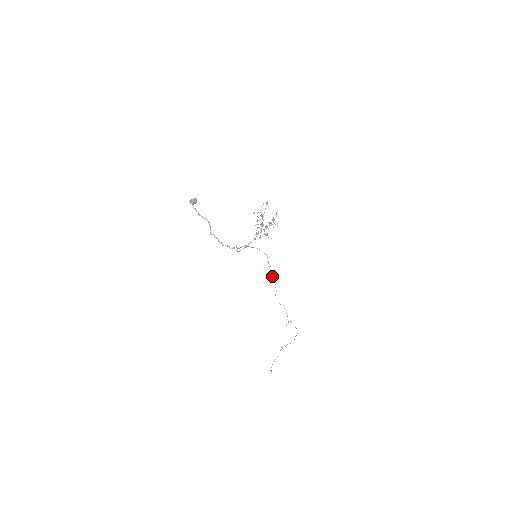
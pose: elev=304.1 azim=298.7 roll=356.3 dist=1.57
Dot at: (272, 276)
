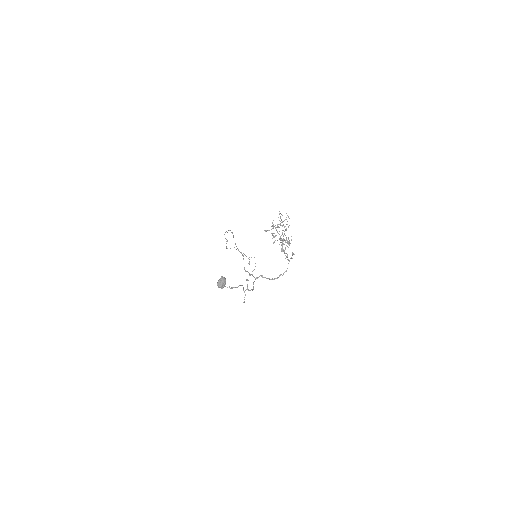
Dot at: occluded
